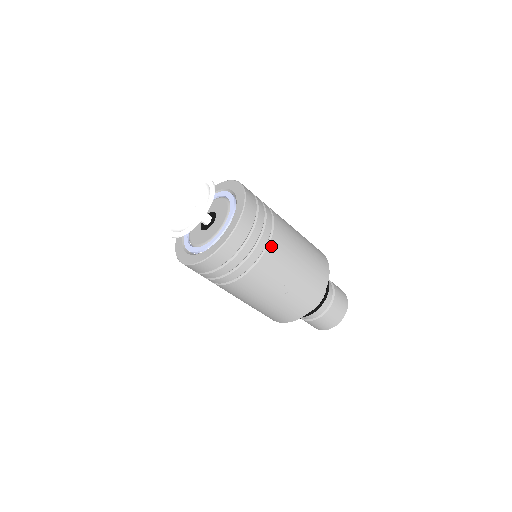
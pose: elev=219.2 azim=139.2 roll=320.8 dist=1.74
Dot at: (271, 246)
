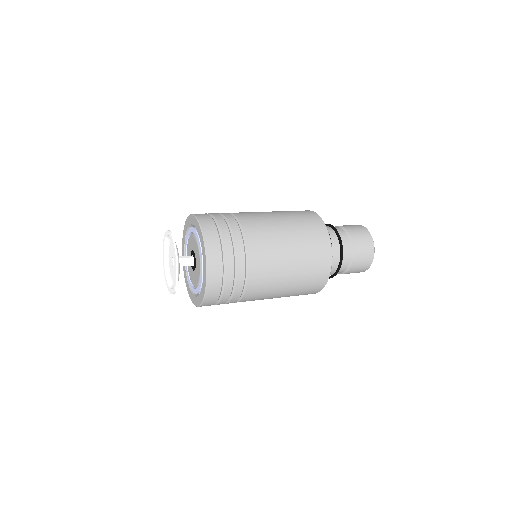
Dot at: occluded
